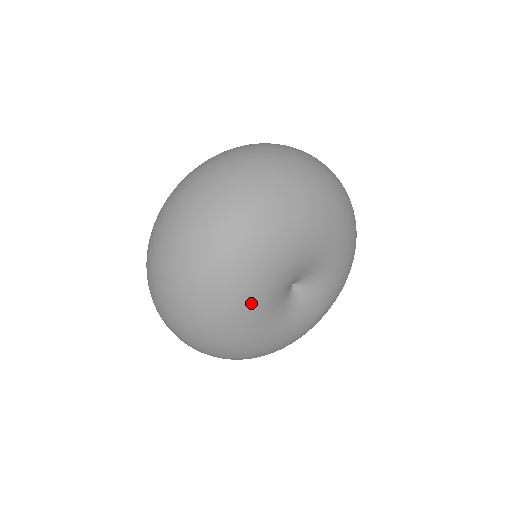
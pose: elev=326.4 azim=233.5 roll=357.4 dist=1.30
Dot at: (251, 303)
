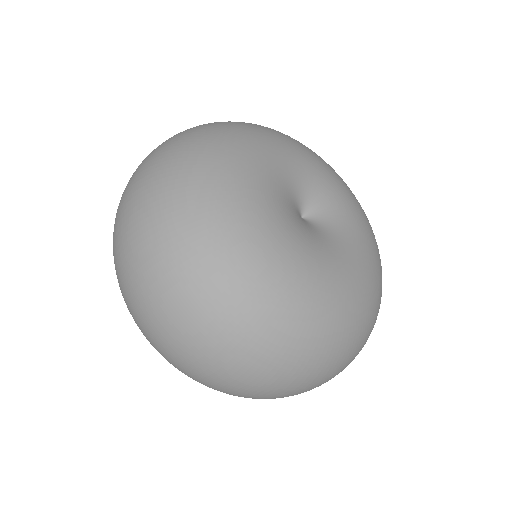
Dot at: (247, 194)
